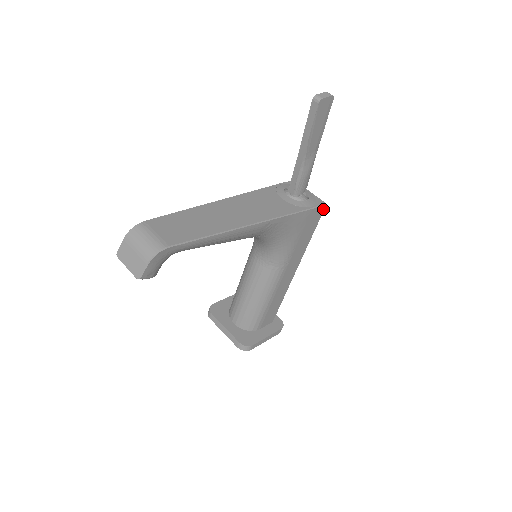
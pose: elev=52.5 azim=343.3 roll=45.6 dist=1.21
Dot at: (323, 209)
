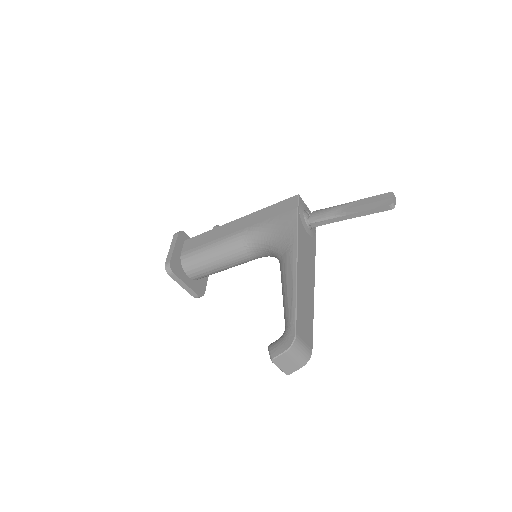
Dot at: occluded
